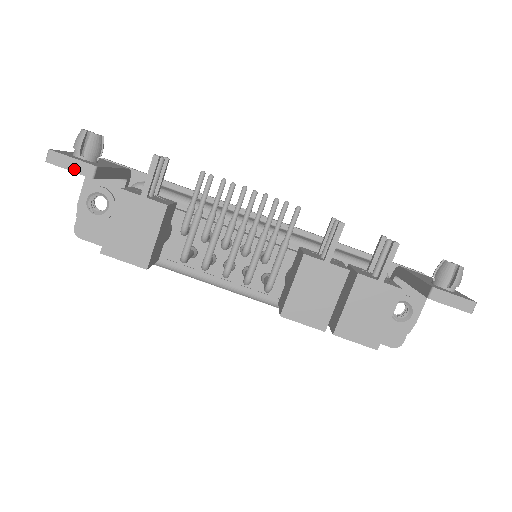
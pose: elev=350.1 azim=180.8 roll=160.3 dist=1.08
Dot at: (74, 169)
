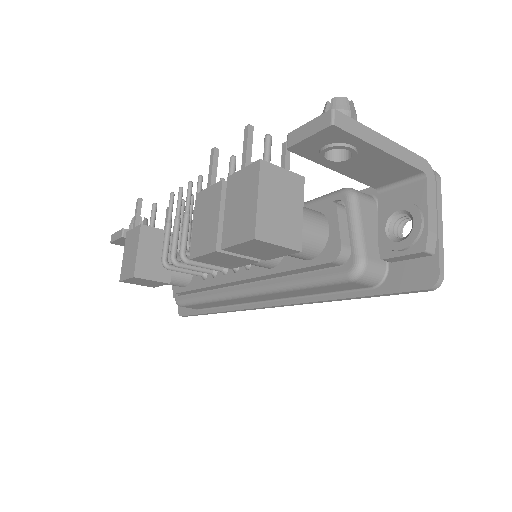
Dot at: (117, 238)
